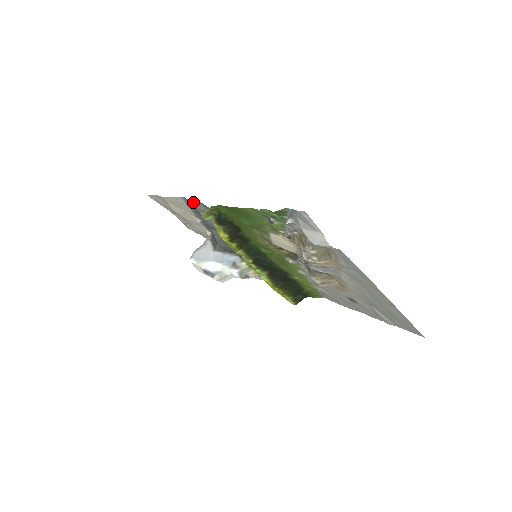
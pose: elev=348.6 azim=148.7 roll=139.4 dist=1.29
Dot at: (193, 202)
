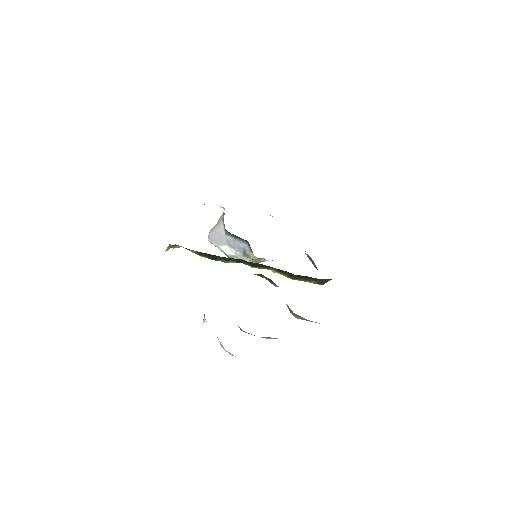
Dot at: occluded
